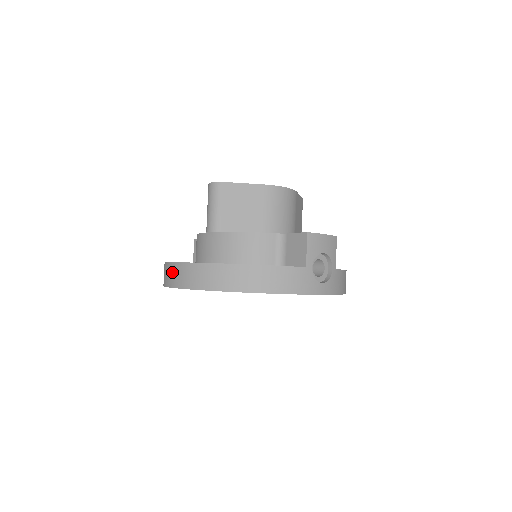
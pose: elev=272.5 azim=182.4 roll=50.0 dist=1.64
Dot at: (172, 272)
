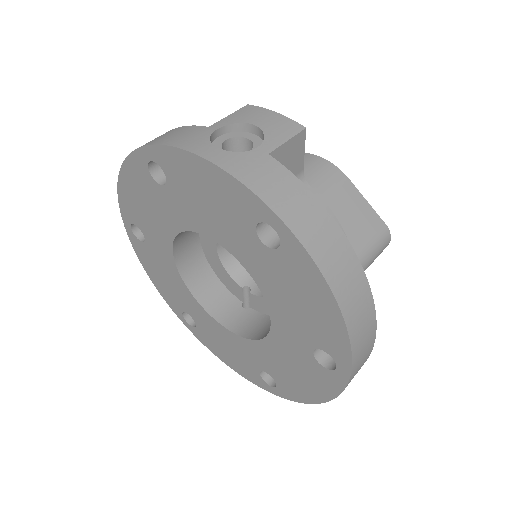
Dot at: occluded
